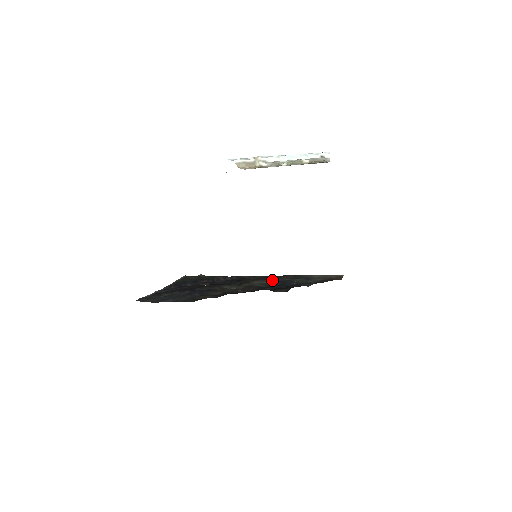
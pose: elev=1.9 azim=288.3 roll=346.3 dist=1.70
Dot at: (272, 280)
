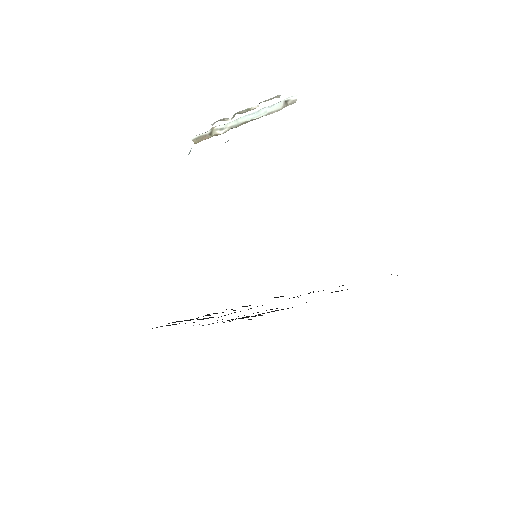
Dot at: occluded
